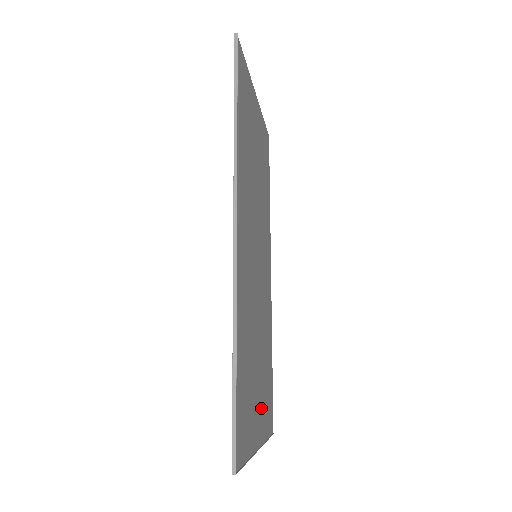
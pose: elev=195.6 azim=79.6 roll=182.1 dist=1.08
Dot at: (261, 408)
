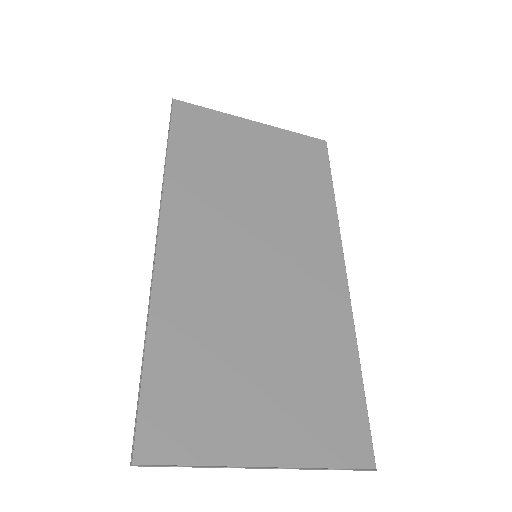
Dot at: (283, 420)
